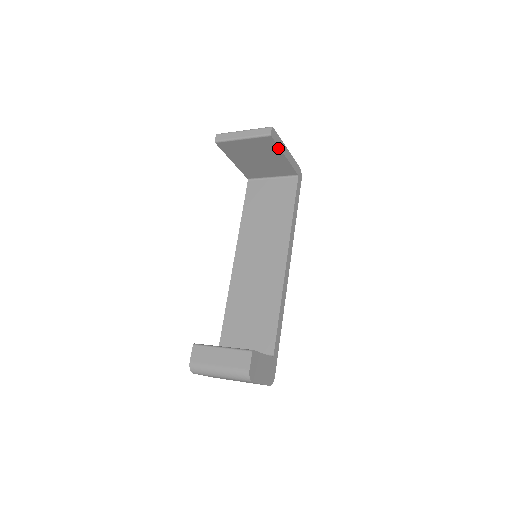
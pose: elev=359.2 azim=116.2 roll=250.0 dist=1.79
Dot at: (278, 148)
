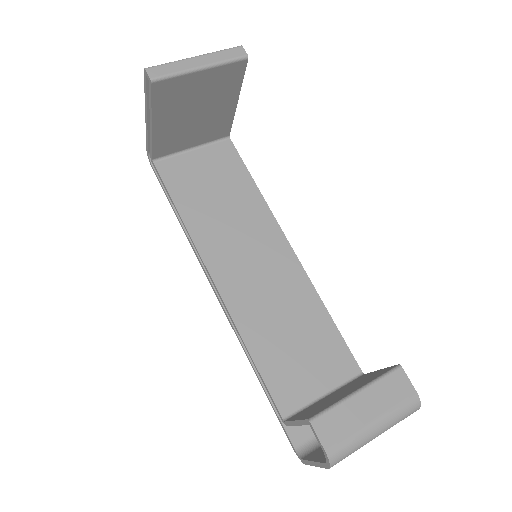
Dot at: (239, 84)
